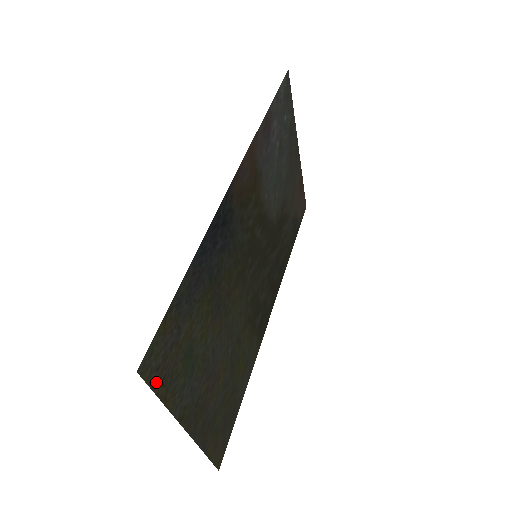
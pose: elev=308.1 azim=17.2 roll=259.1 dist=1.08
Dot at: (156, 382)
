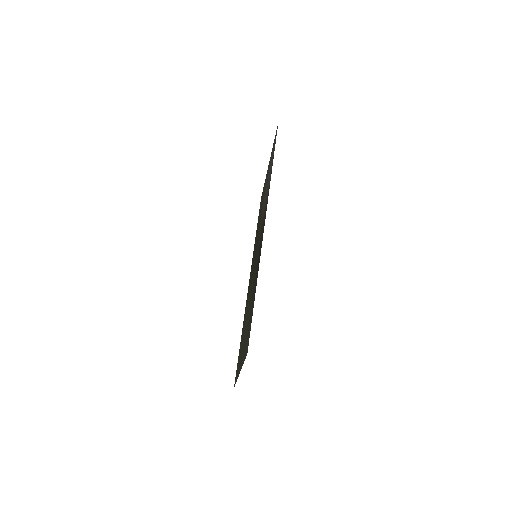
Dot at: (245, 355)
